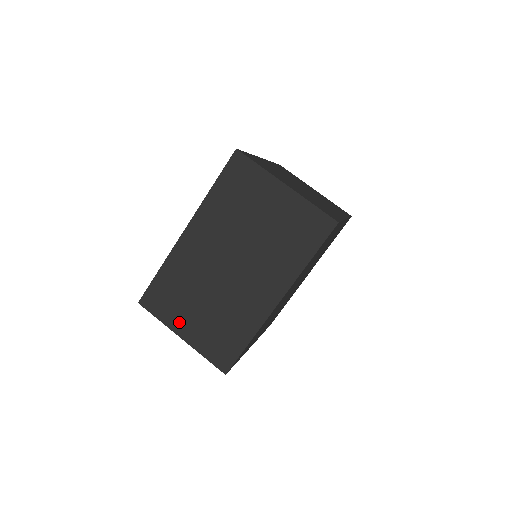
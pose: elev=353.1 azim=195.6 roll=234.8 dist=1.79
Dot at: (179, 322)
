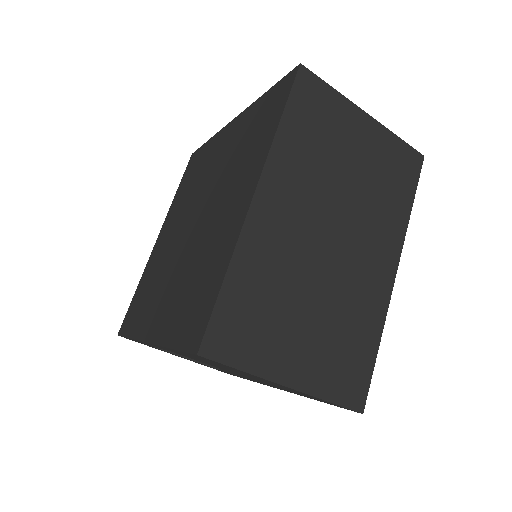
Dot at: (279, 359)
